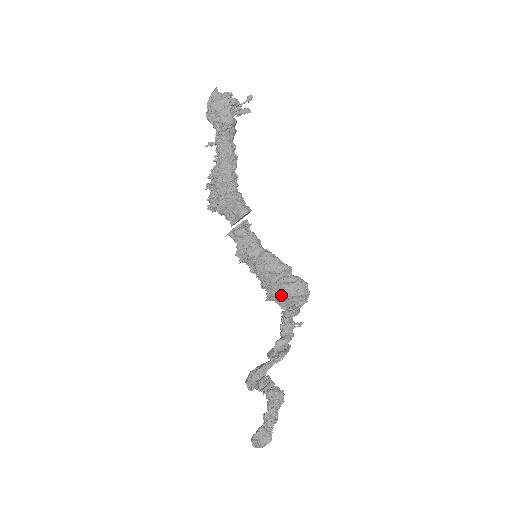
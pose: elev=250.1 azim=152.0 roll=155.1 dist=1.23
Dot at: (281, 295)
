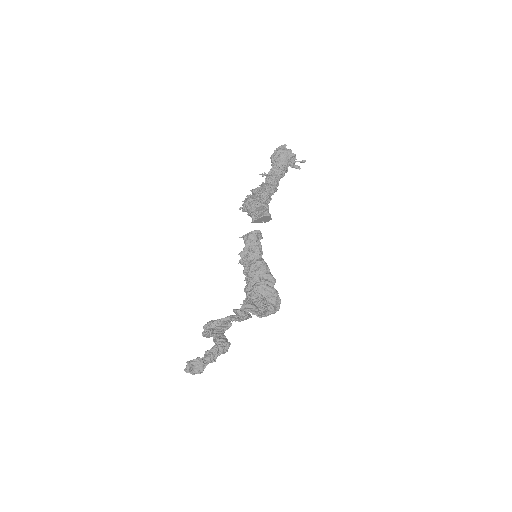
Dot at: occluded
